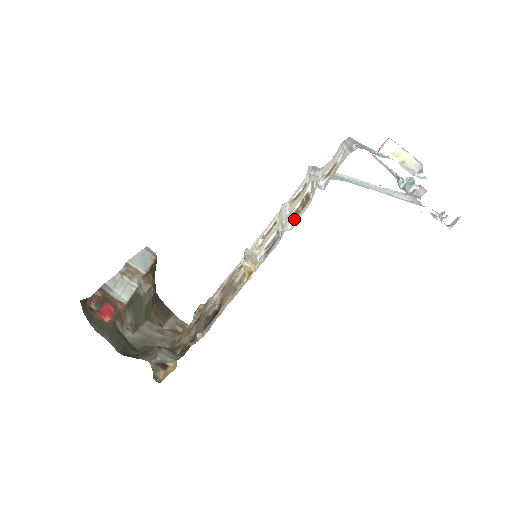
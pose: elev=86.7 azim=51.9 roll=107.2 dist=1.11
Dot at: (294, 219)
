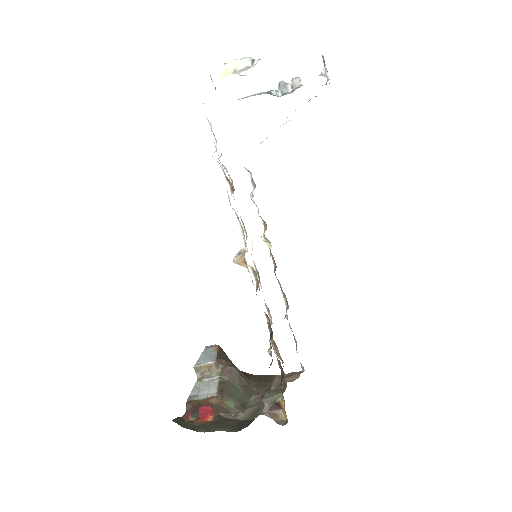
Dot at: (227, 192)
